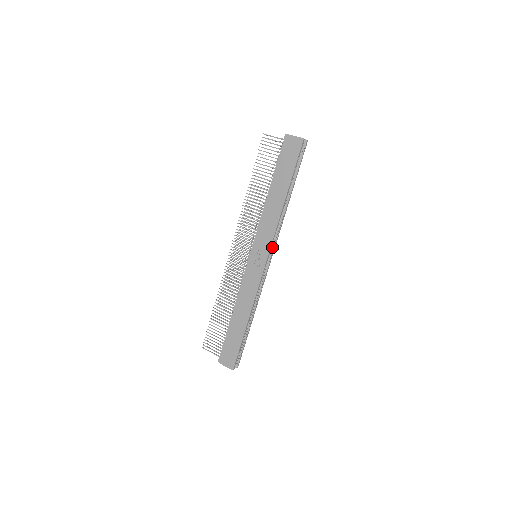
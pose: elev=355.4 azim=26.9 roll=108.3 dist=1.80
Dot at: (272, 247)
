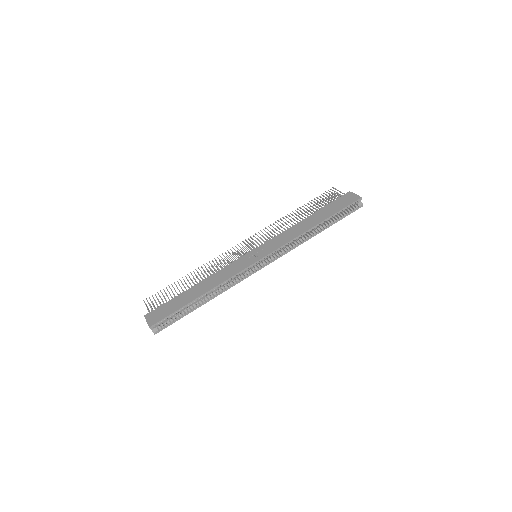
Dot at: (275, 256)
